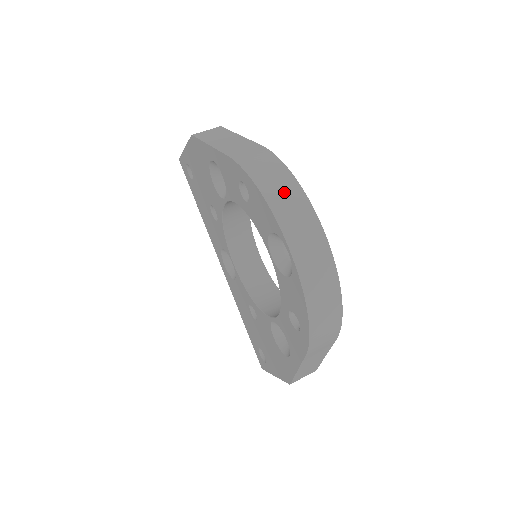
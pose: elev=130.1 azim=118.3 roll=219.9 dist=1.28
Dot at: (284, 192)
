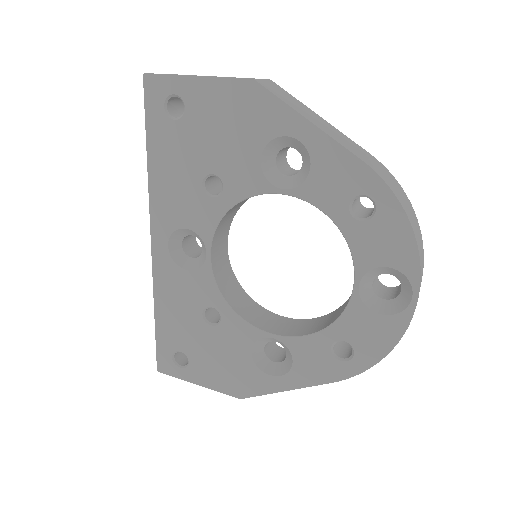
Dot at: (417, 230)
